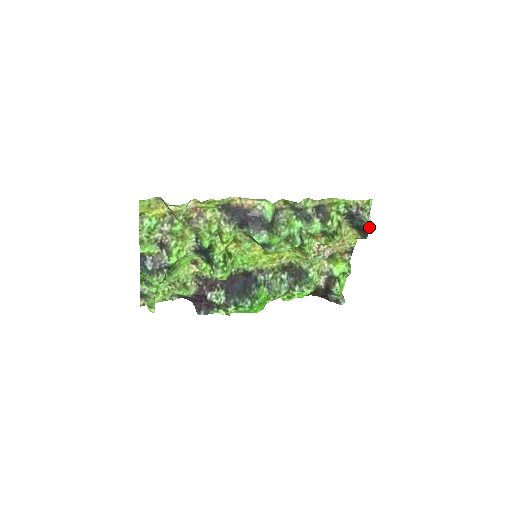
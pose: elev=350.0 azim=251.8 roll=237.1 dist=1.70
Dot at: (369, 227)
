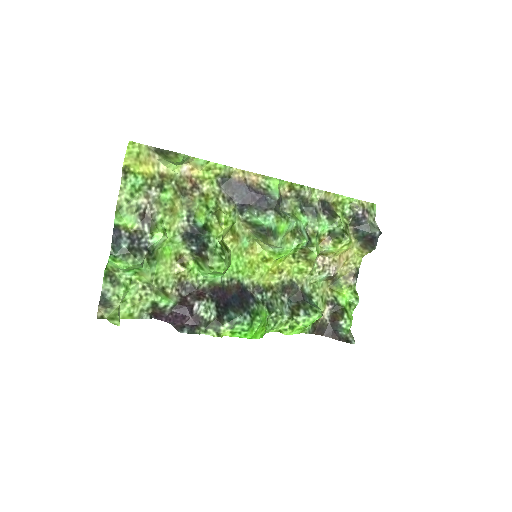
Dot at: (378, 232)
